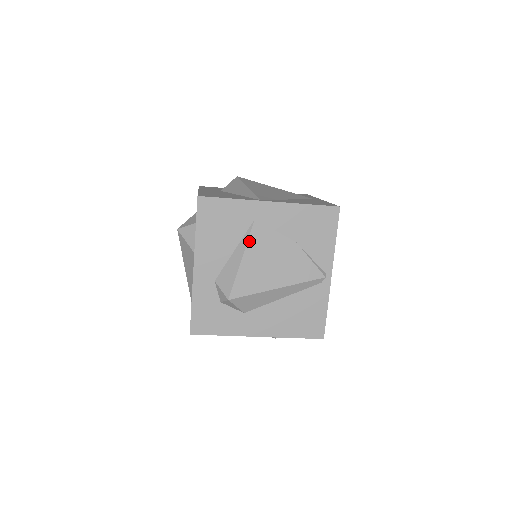
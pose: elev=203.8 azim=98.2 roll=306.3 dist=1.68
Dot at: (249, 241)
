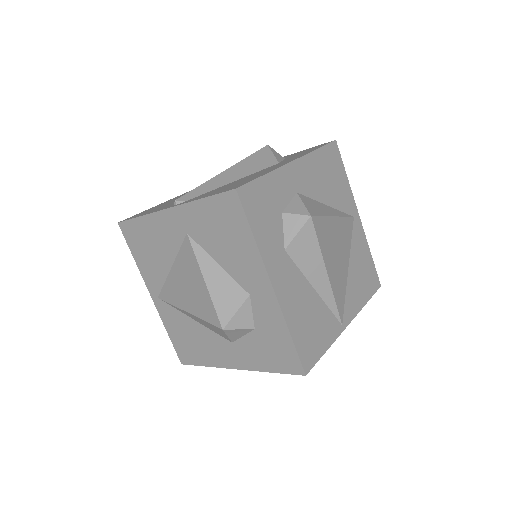
Dot at: occluded
